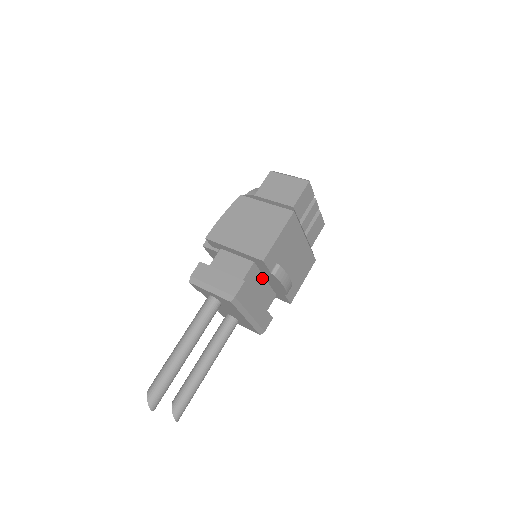
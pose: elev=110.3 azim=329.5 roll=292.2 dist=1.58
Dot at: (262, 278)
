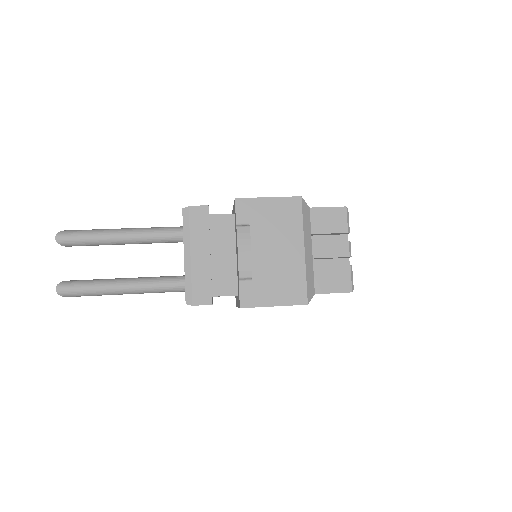
Dot at: (233, 246)
